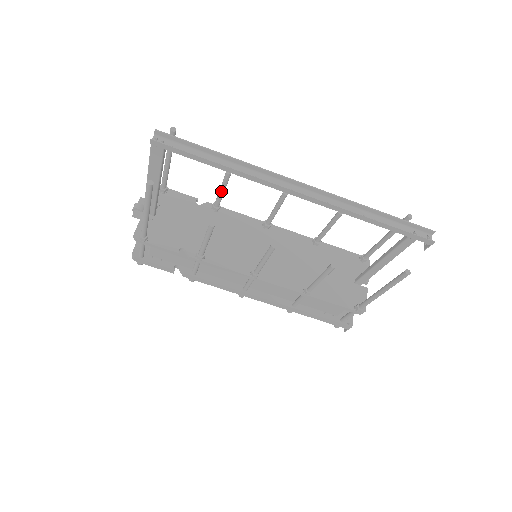
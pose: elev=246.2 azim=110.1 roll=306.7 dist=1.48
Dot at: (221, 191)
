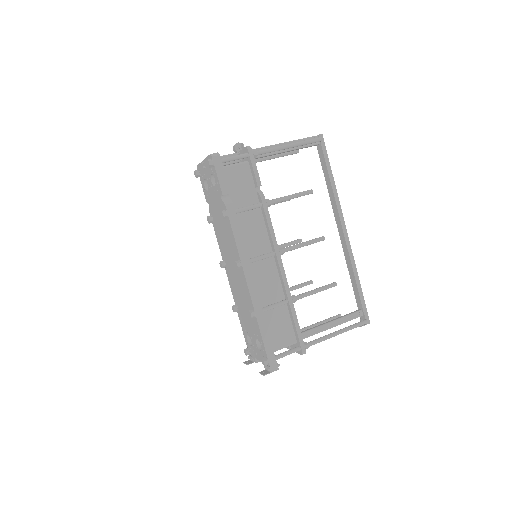
Dot at: occluded
